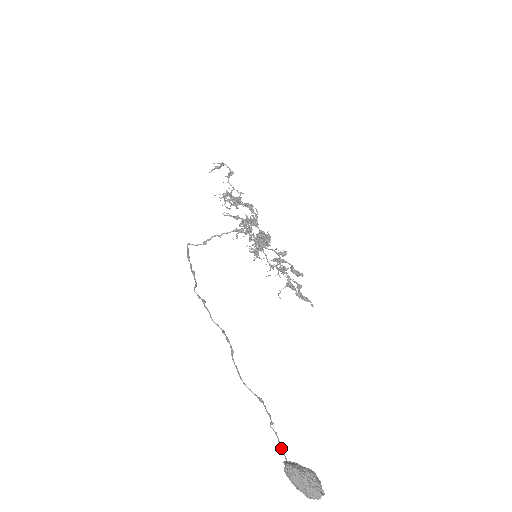
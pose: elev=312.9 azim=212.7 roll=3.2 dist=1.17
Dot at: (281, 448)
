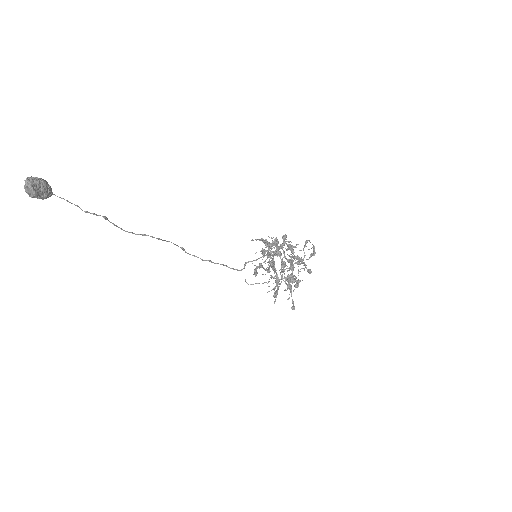
Dot at: (64, 199)
